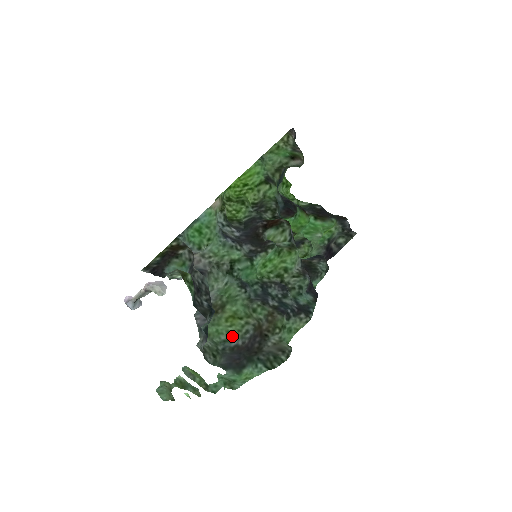
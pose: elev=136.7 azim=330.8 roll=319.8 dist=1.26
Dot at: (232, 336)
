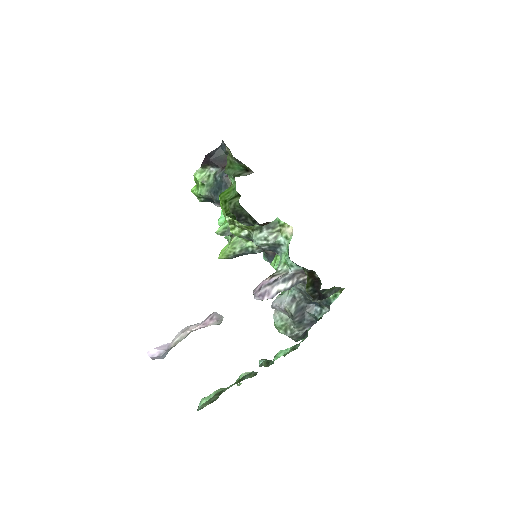
Dot at: occluded
